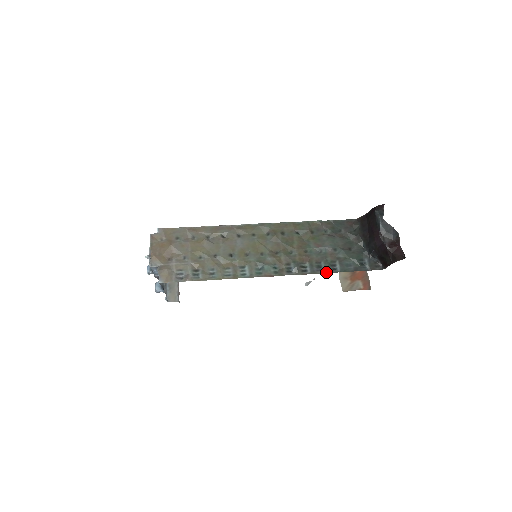
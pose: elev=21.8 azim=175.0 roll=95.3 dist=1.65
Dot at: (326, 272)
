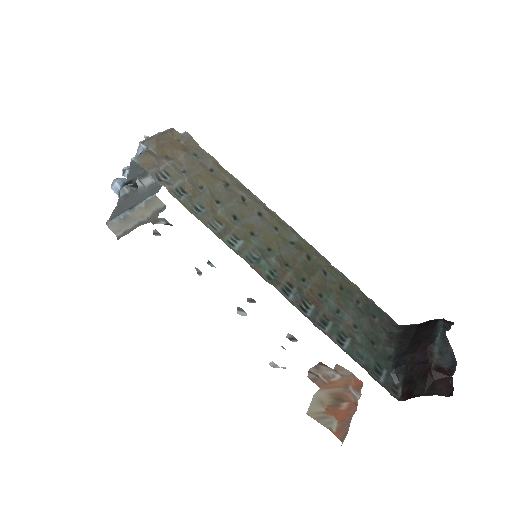
Dot at: (328, 335)
